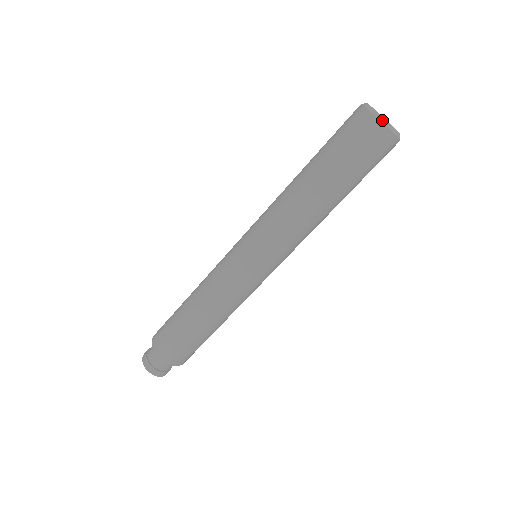
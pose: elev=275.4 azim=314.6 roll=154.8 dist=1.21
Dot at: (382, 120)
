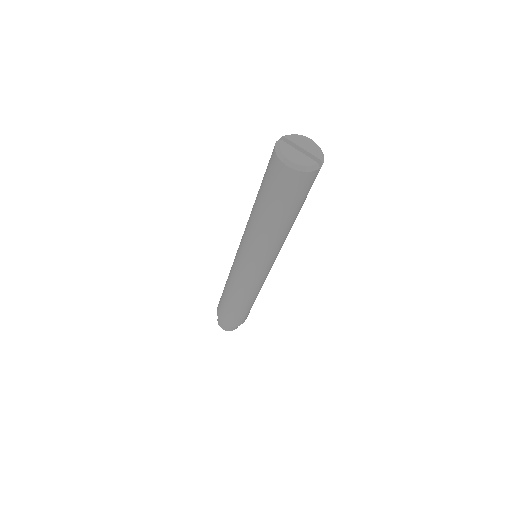
Dot at: (289, 165)
